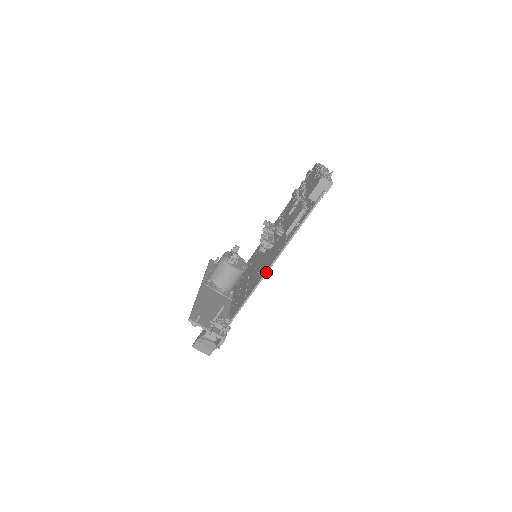
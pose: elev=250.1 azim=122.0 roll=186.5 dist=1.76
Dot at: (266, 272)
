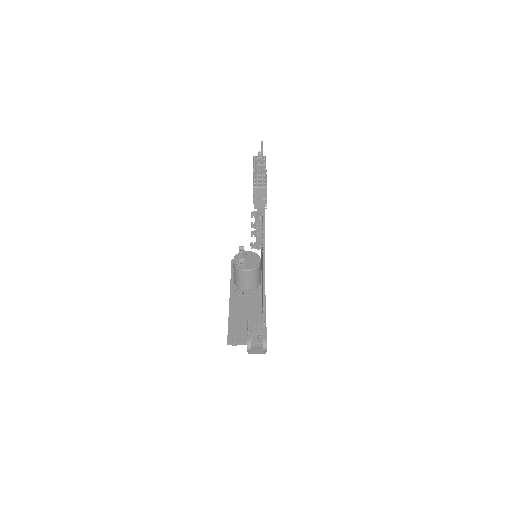
Dot at: (263, 280)
